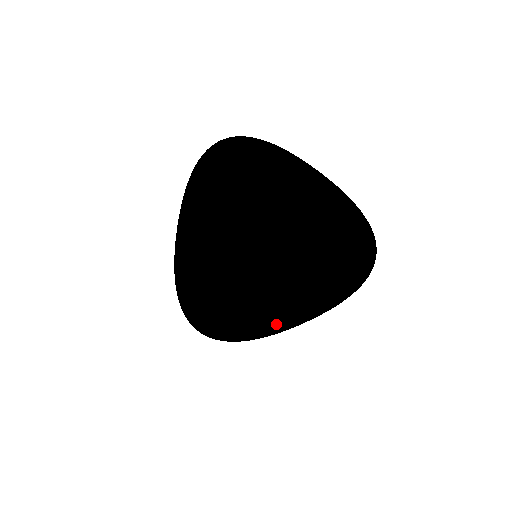
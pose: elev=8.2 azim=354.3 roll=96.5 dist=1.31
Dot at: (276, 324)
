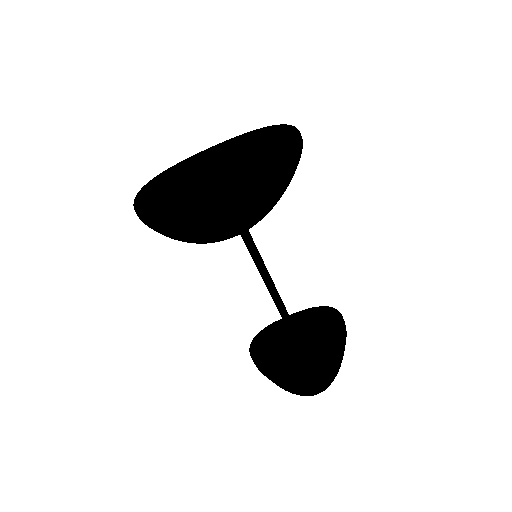
Dot at: (279, 183)
